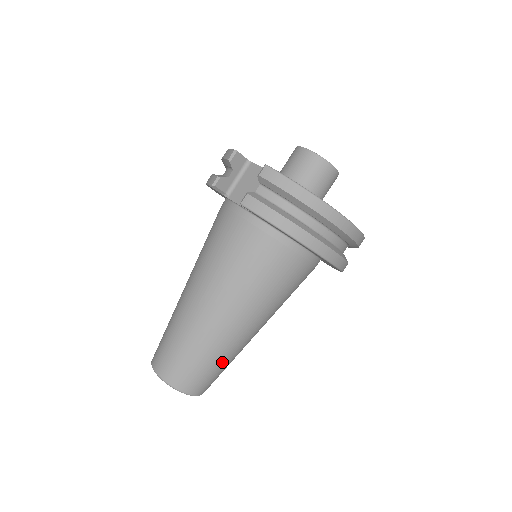
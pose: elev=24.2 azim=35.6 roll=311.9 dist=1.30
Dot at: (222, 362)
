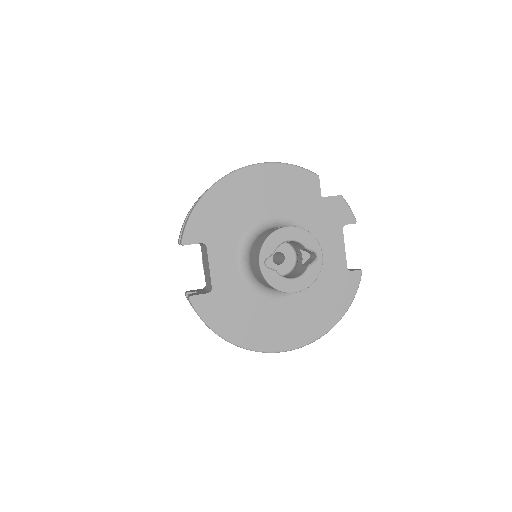
Dot at: occluded
